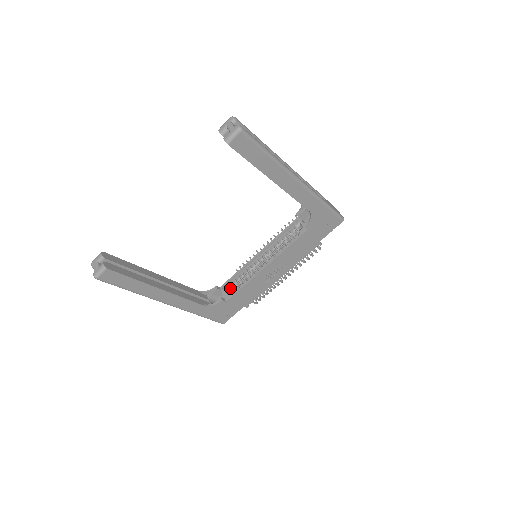
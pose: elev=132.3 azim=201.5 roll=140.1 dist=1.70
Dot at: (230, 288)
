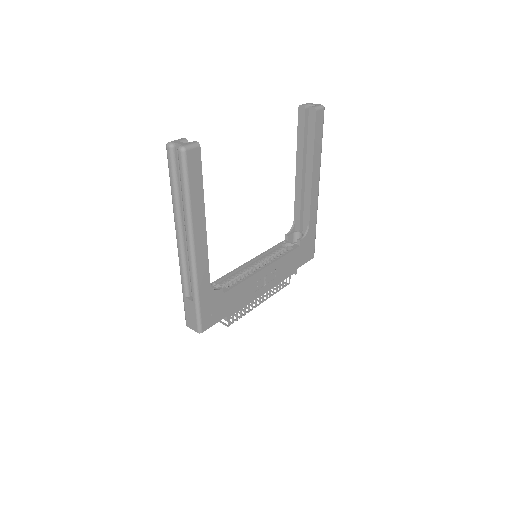
Dot at: occluded
